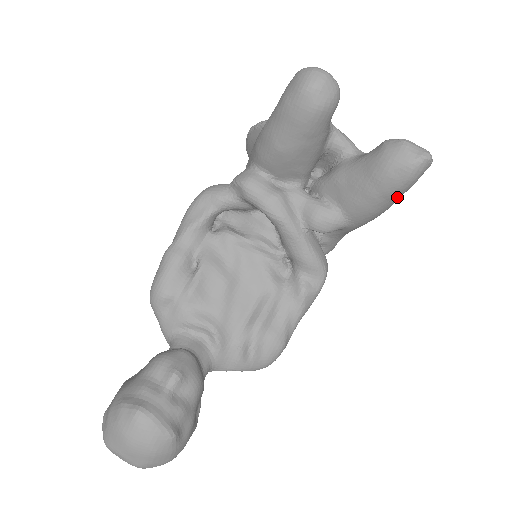
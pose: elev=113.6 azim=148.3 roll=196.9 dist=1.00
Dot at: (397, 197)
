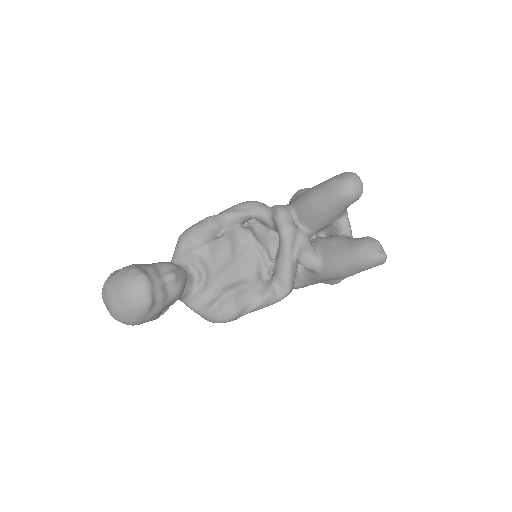
Dot at: (356, 270)
